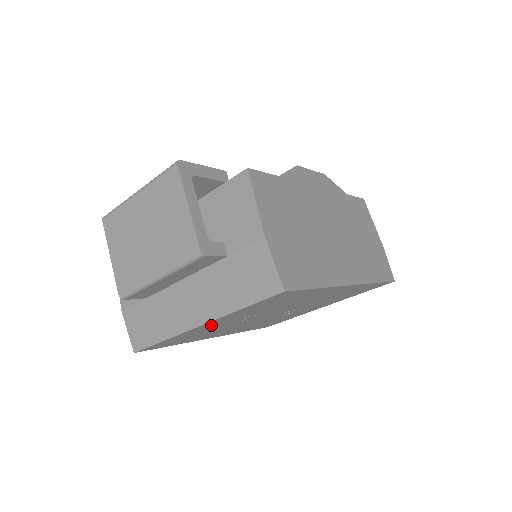
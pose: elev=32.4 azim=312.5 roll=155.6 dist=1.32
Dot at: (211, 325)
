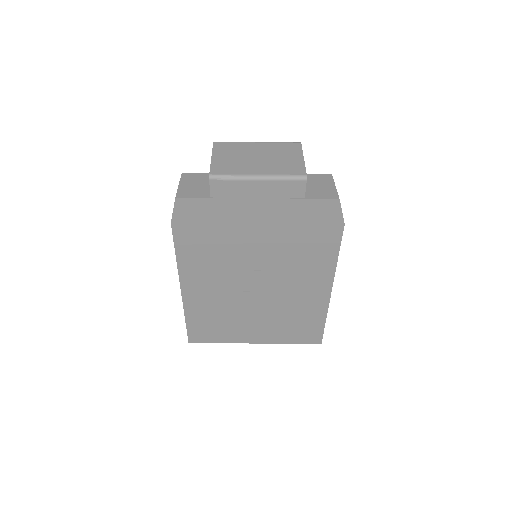
Dot at: (253, 237)
